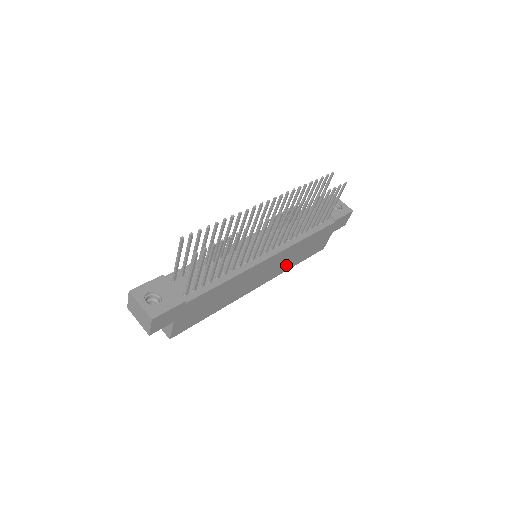
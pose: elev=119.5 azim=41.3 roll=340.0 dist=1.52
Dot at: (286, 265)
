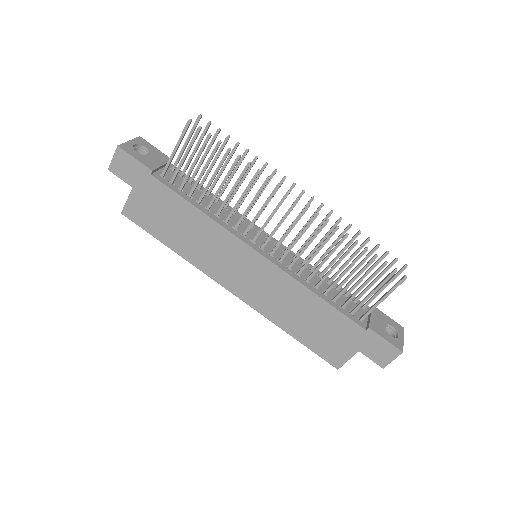
Dot at: (276, 310)
